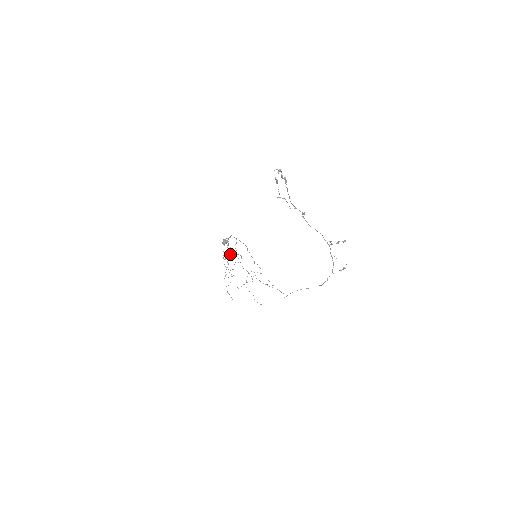
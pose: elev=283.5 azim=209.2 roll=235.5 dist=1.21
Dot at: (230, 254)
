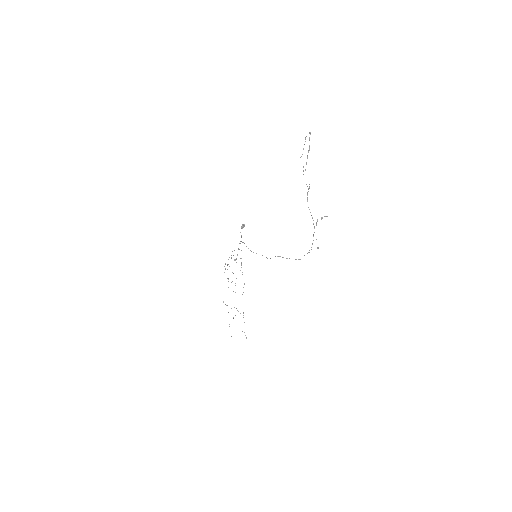
Dot at: (241, 241)
